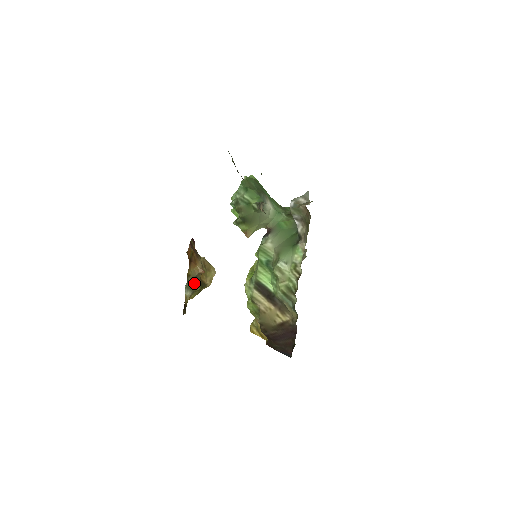
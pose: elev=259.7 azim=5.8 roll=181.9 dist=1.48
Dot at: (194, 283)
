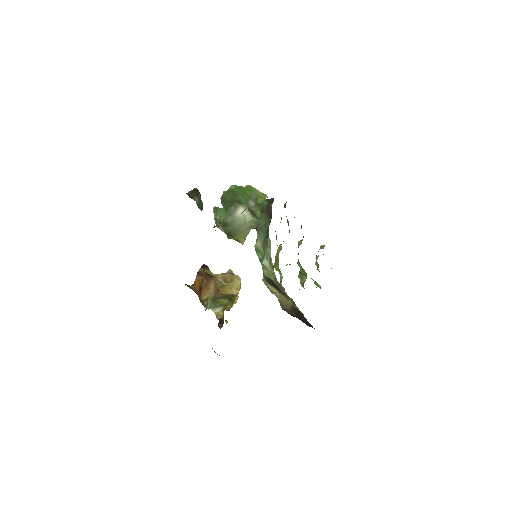
Dot at: (217, 301)
